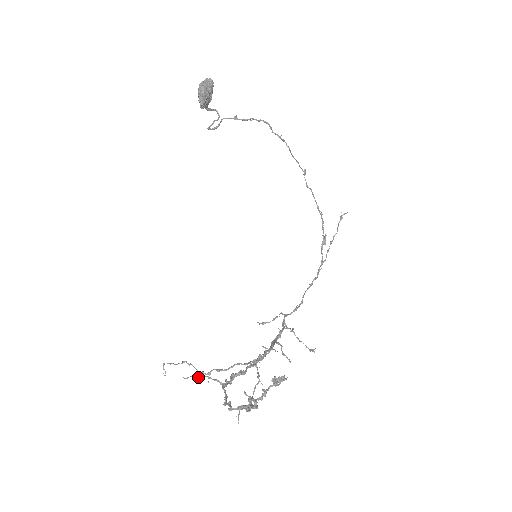
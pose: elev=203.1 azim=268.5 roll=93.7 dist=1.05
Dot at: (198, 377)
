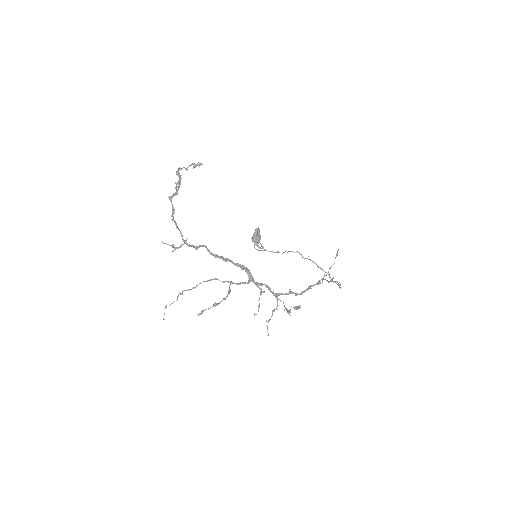
Dot at: (172, 245)
